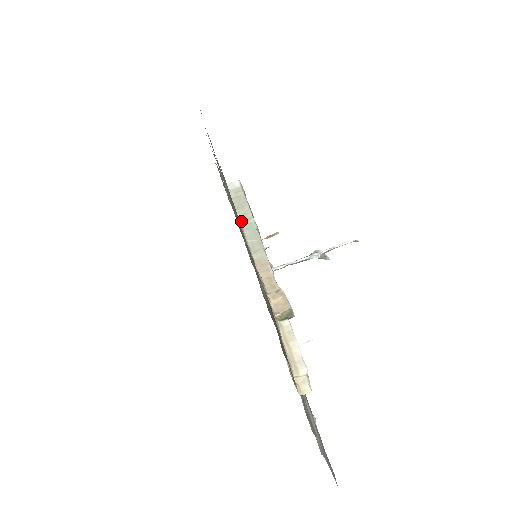
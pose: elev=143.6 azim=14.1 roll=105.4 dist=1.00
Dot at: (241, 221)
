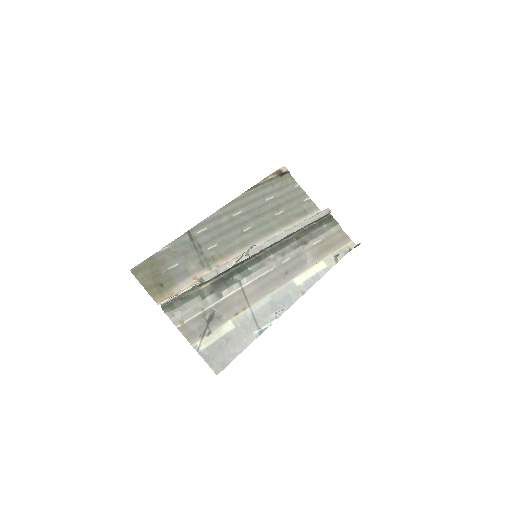
Dot at: occluded
